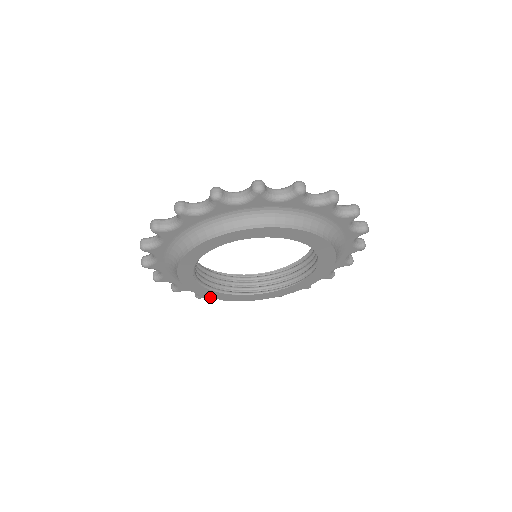
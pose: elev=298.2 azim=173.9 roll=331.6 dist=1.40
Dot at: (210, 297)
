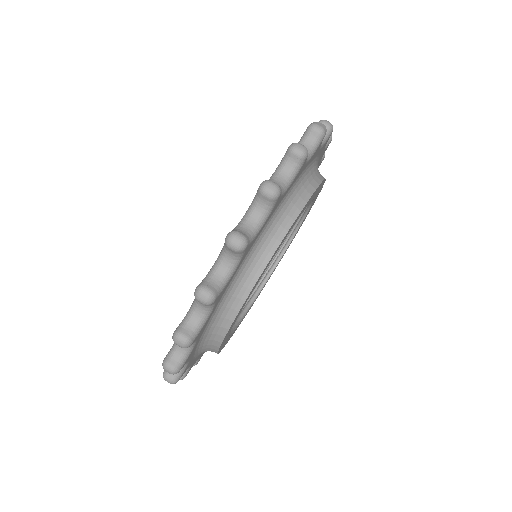
Dot at: occluded
